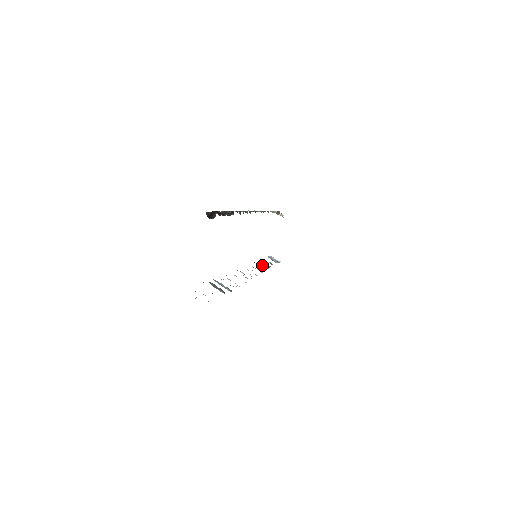
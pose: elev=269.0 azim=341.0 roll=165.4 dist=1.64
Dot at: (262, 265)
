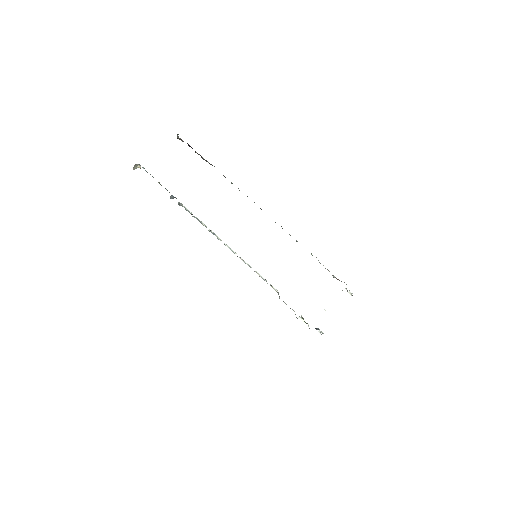
Dot at: occluded
